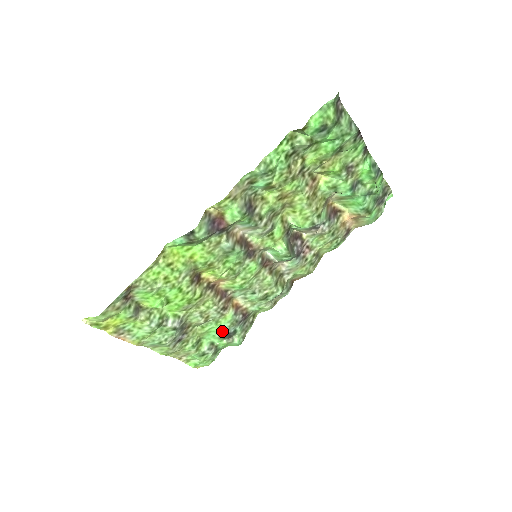
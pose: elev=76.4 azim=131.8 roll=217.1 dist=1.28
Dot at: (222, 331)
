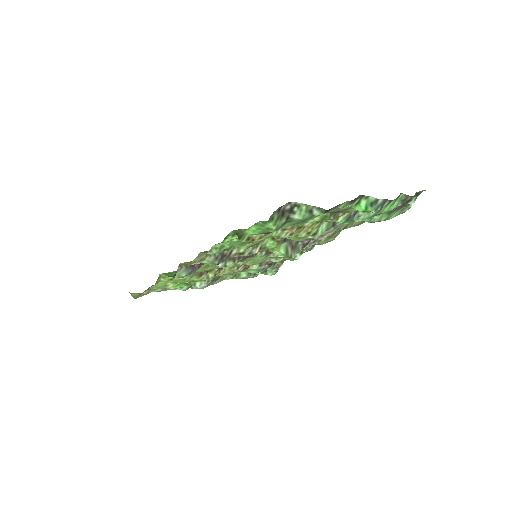
Dot at: (253, 272)
